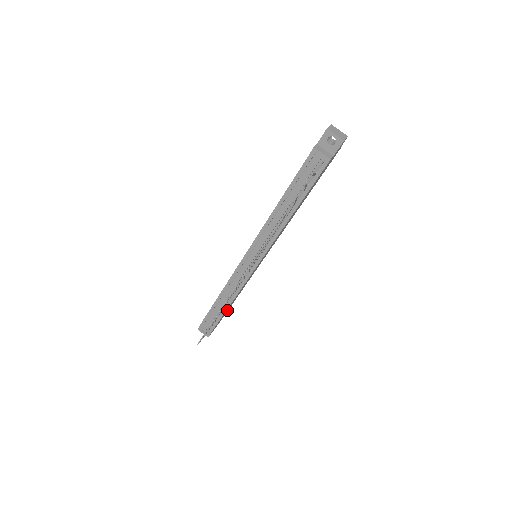
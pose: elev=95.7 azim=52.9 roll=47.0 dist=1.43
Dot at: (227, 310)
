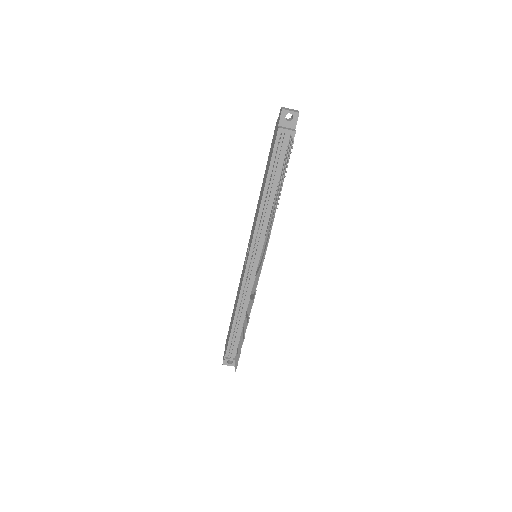
Dot at: occluded
